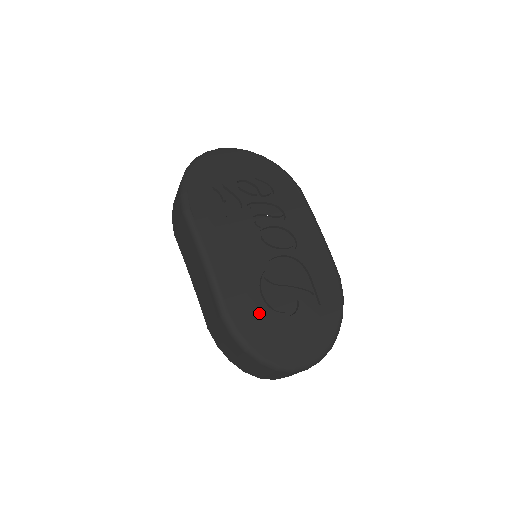
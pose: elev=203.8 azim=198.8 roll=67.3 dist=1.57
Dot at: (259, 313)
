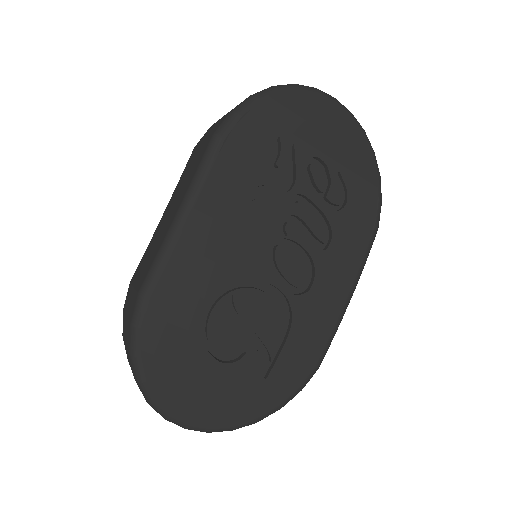
Dot at: (186, 329)
